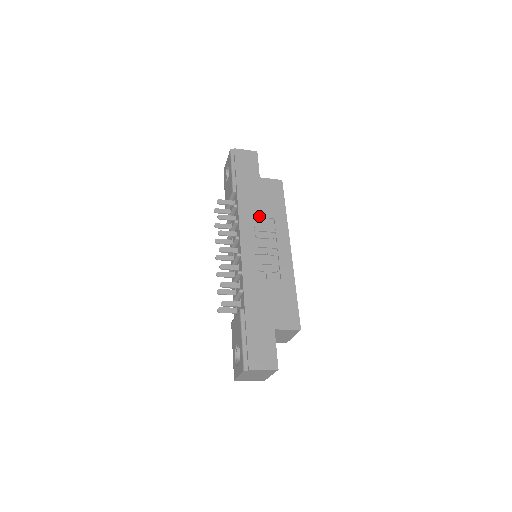
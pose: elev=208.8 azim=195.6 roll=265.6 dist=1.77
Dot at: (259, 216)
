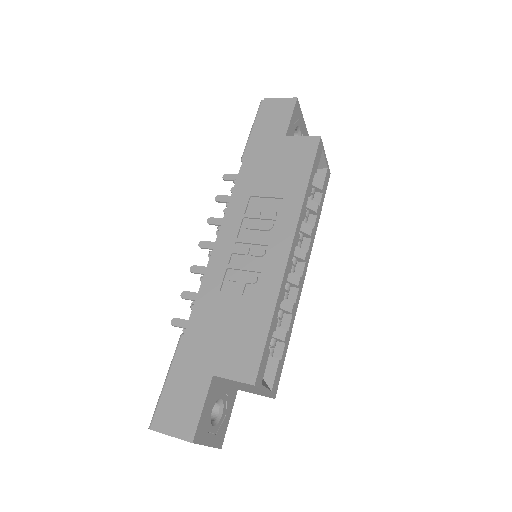
Dot at: (261, 195)
